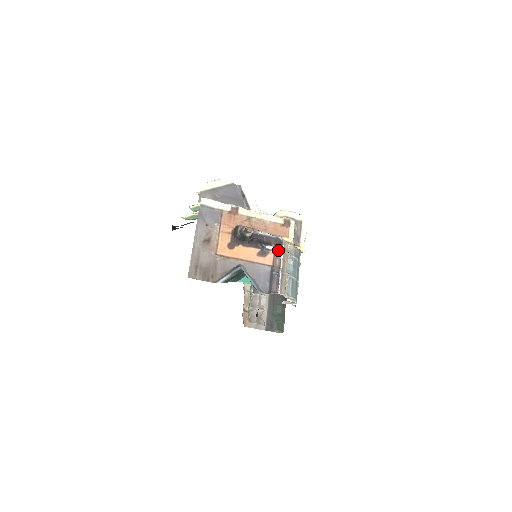
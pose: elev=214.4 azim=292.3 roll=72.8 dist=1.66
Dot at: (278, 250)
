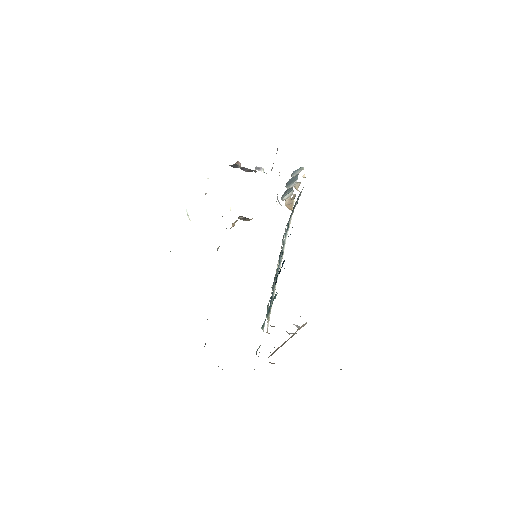
Dot at: occluded
